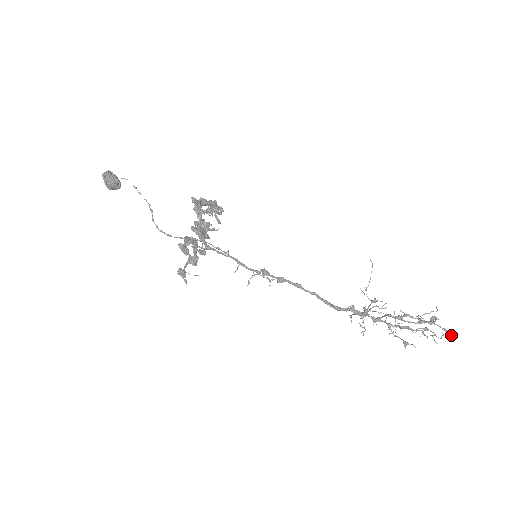
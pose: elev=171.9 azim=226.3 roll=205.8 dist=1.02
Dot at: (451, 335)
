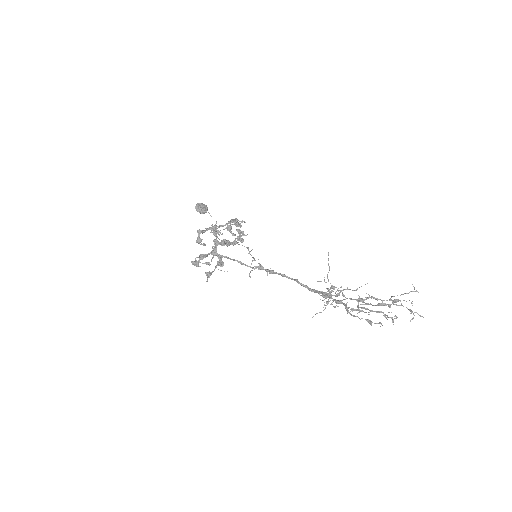
Dot at: (413, 317)
